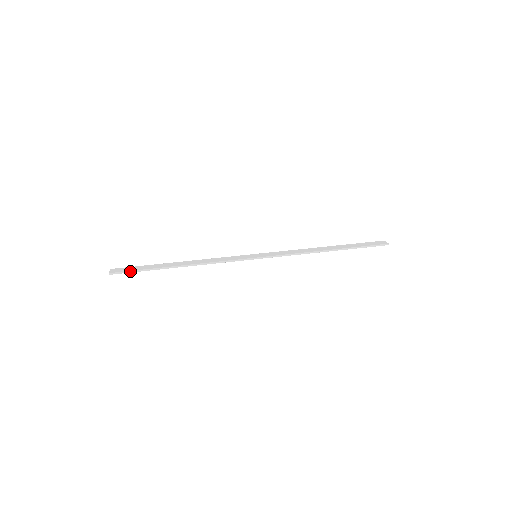
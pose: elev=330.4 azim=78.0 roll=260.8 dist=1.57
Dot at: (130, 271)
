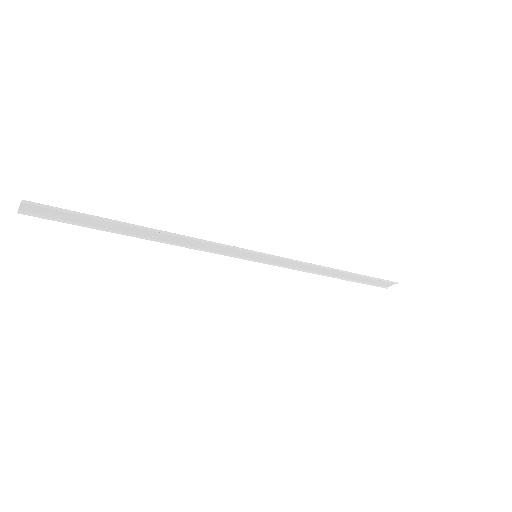
Dot at: (64, 209)
